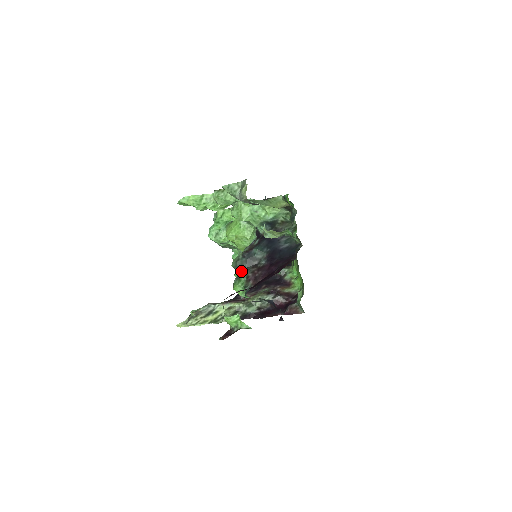
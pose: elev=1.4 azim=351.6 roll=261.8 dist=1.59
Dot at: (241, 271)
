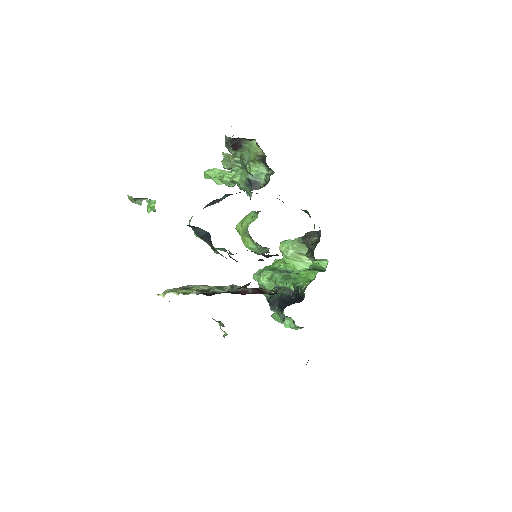
Dot at: occluded
